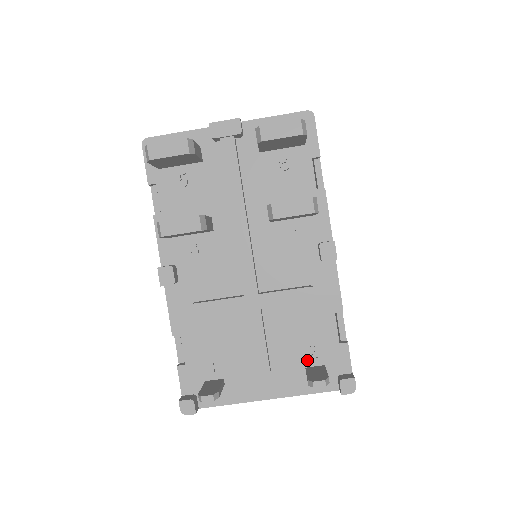
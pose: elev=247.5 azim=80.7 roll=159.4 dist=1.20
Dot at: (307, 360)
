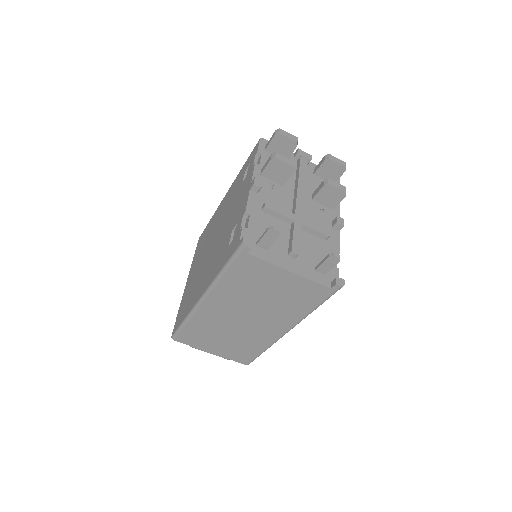
Dot at: occluded
